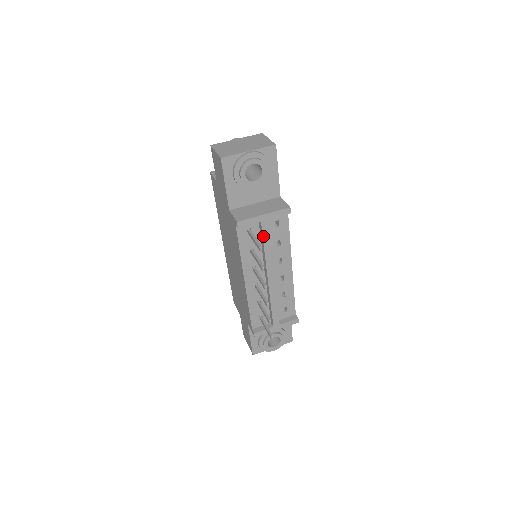
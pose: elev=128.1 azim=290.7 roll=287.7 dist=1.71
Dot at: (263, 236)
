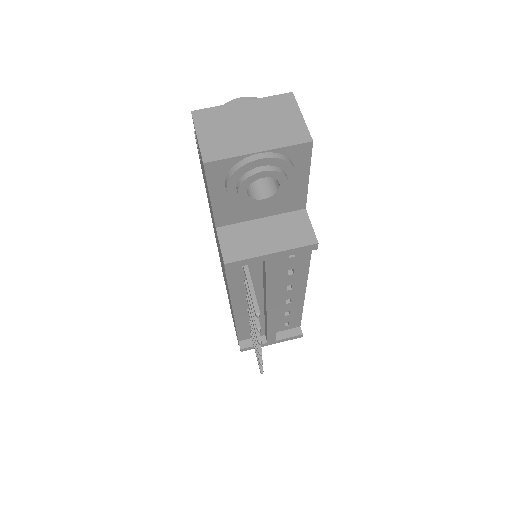
Dot at: (266, 274)
